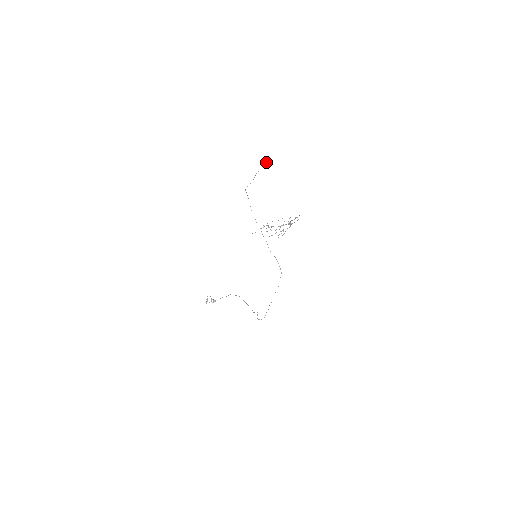
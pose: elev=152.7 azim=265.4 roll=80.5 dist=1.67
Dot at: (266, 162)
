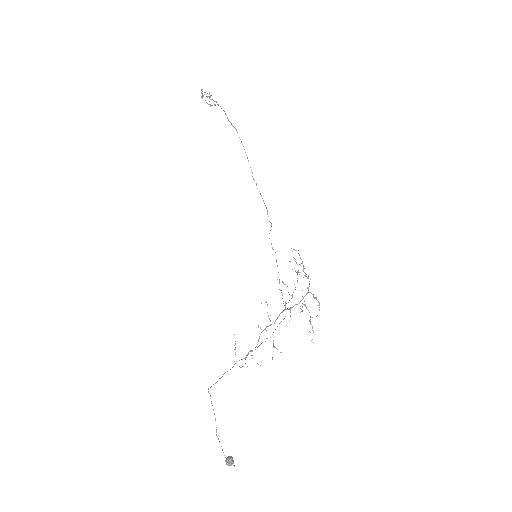
Dot at: occluded
